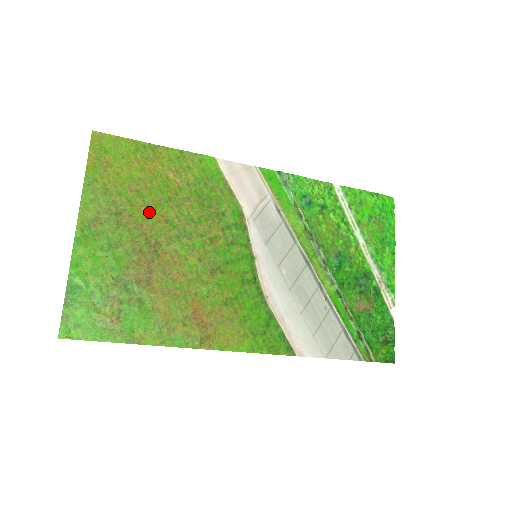
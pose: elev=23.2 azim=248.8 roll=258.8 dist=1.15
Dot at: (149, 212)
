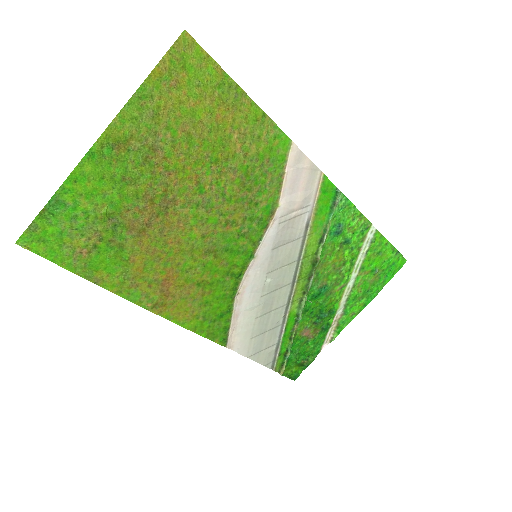
Dot at: (186, 164)
